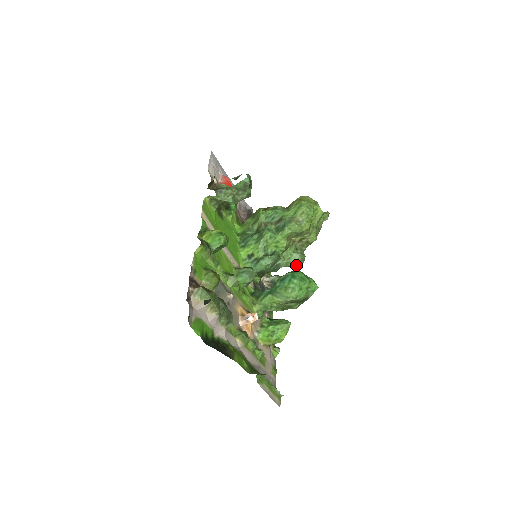
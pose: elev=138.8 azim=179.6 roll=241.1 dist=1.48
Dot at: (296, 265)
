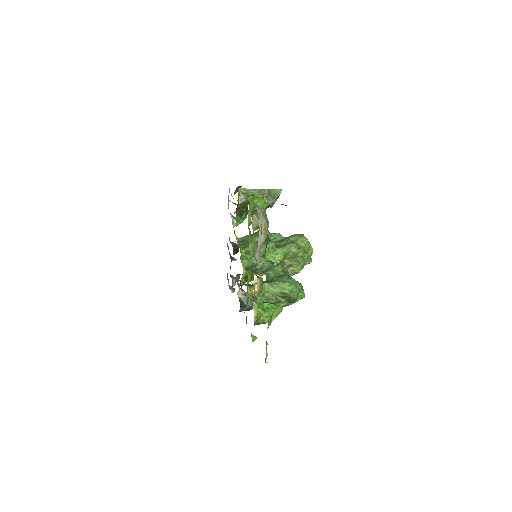
Dot at: occluded
